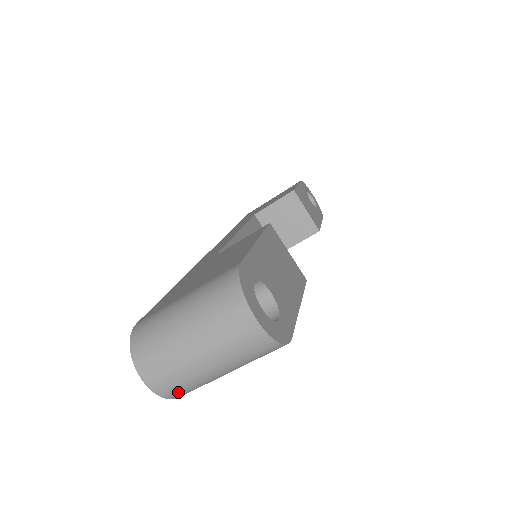
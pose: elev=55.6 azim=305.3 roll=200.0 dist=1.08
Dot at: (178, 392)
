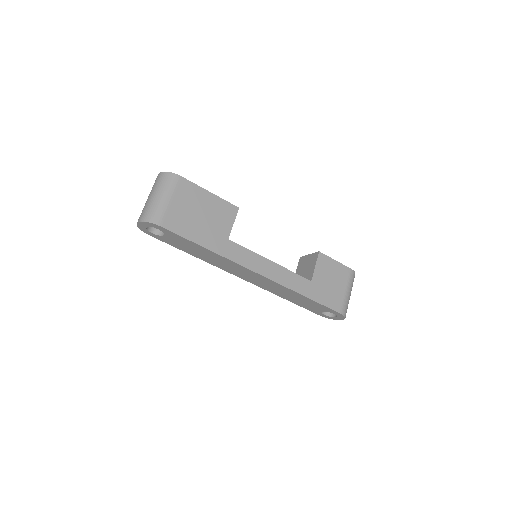
Dot at: (148, 216)
